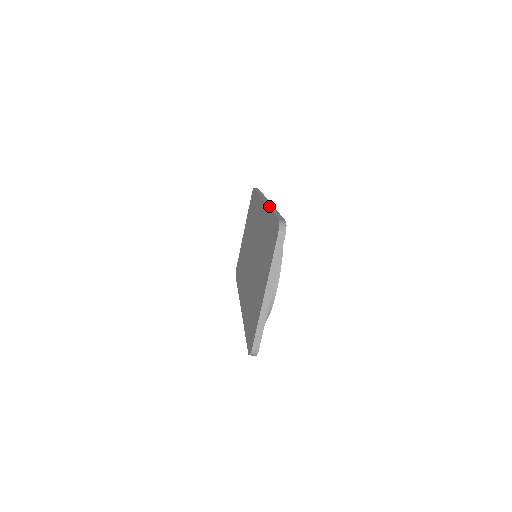
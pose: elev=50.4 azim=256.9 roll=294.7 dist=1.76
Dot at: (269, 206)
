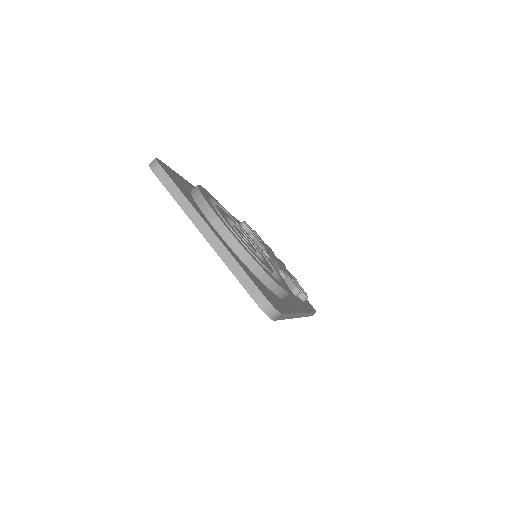
Dot at: occluded
